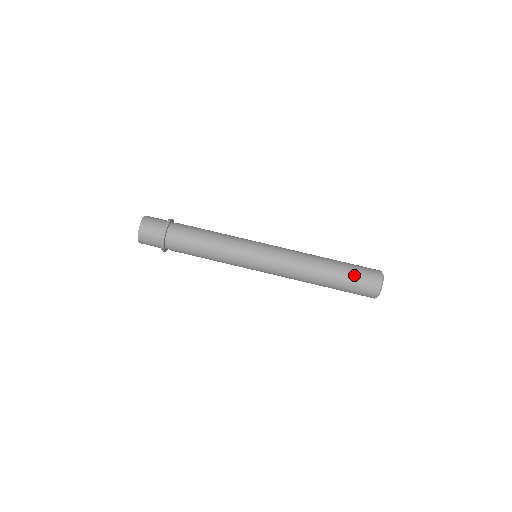
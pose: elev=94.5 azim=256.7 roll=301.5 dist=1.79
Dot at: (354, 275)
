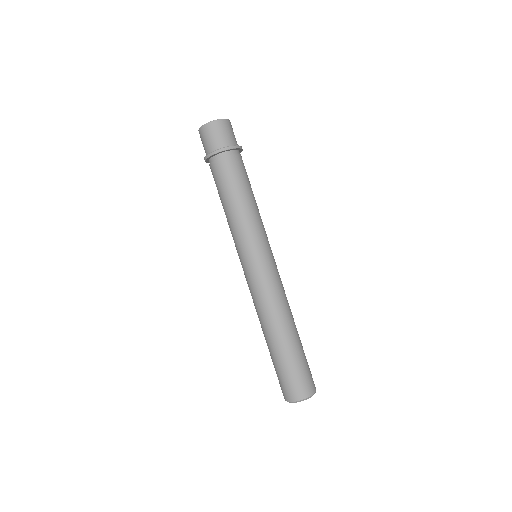
Dot at: (288, 369)
